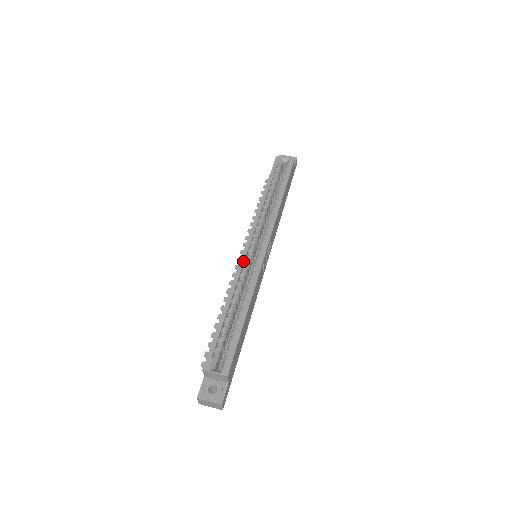
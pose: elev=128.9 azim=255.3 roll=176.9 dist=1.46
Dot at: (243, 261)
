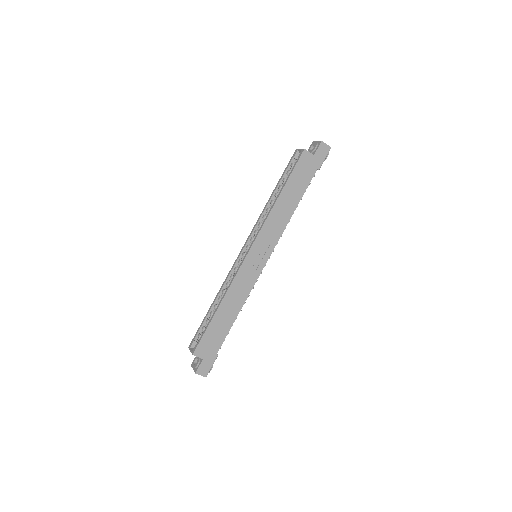
Dot at: (234, 264)
